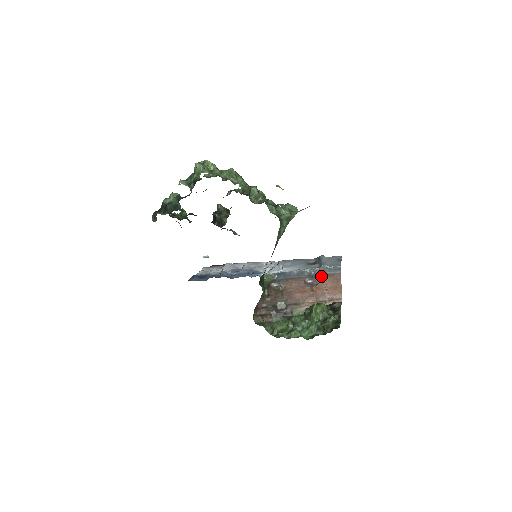
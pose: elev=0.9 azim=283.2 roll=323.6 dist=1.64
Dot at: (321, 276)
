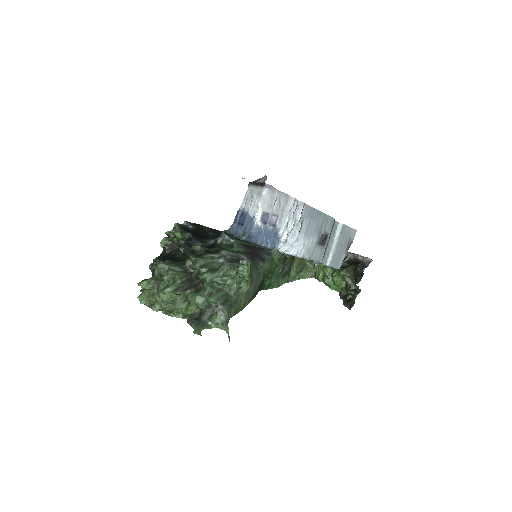
Dot at: occluded
